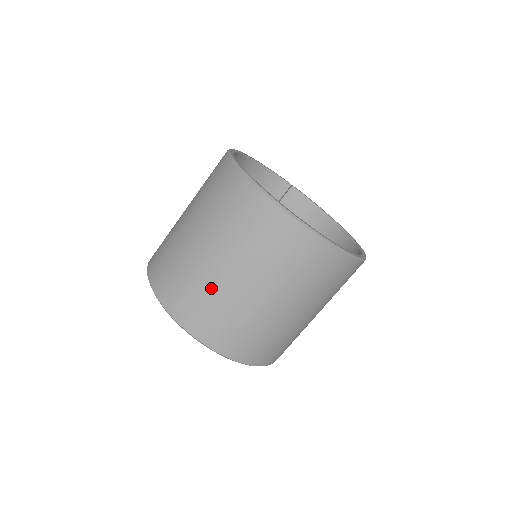
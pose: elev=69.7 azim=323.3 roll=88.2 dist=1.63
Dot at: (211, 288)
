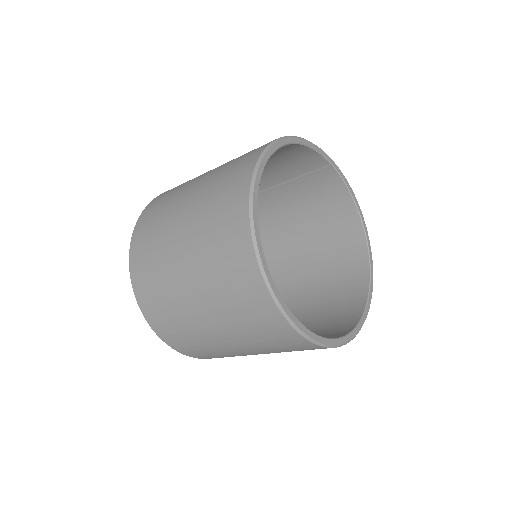
Dot at: (191, 328)
